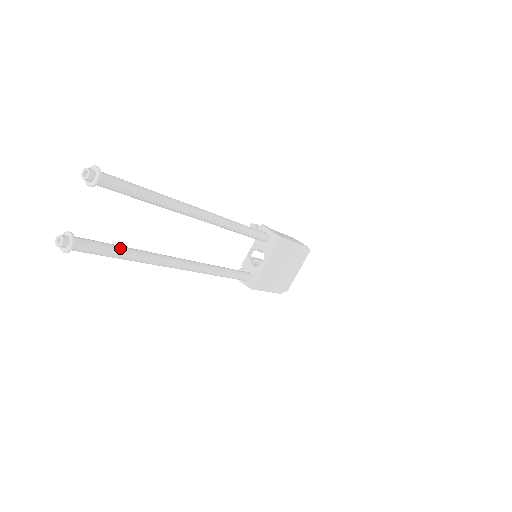
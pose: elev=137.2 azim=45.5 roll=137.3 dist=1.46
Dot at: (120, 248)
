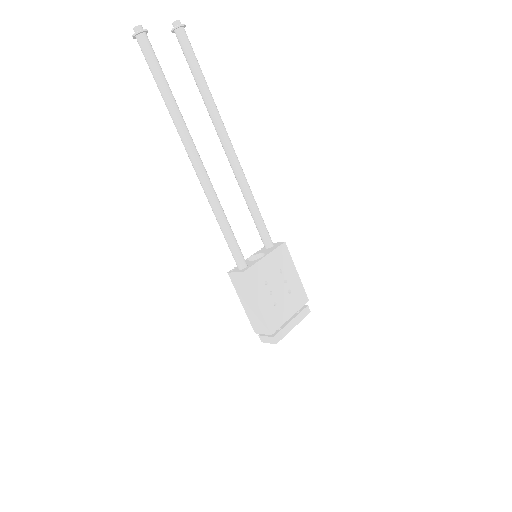
Dot at: (166, 80)
